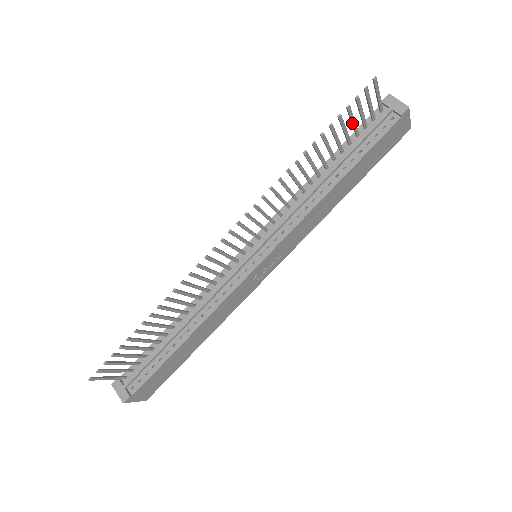
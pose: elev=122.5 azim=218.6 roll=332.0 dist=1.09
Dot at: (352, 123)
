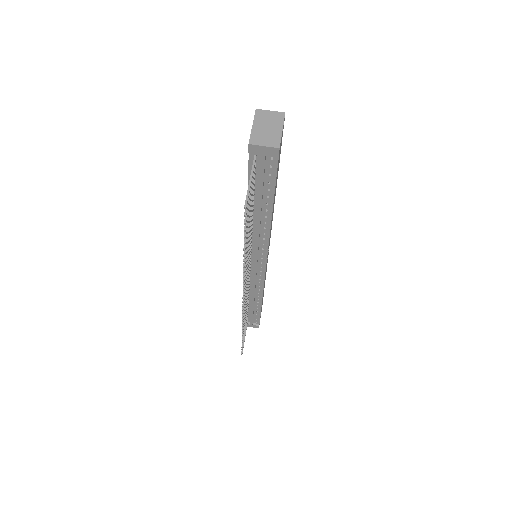
Dot at: occluded
